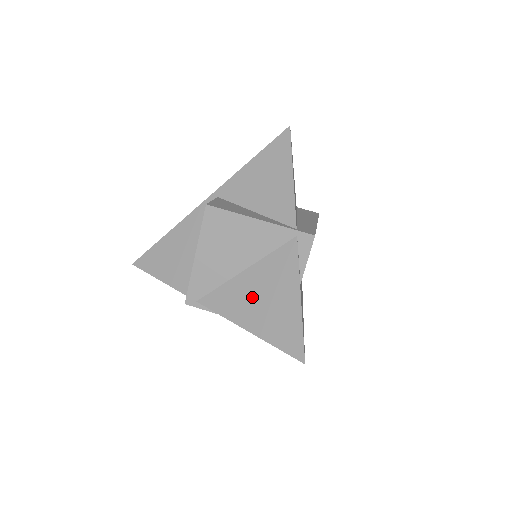
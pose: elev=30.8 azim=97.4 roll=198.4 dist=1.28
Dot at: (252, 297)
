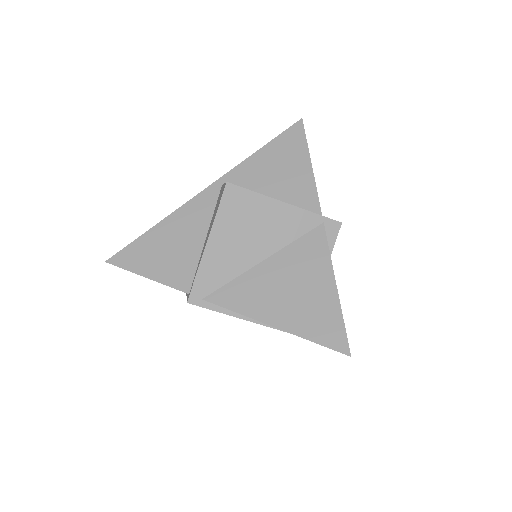
Dot at: (276, 289)
